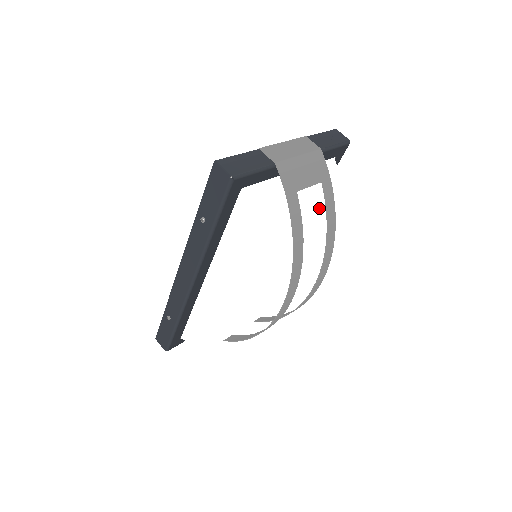
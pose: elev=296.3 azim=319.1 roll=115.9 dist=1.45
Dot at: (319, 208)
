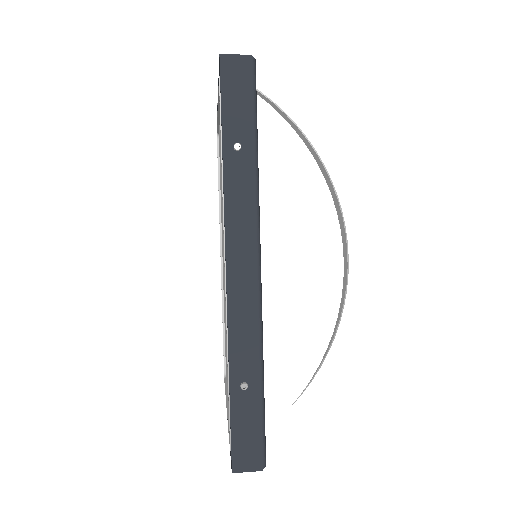
Dot at: occluded
